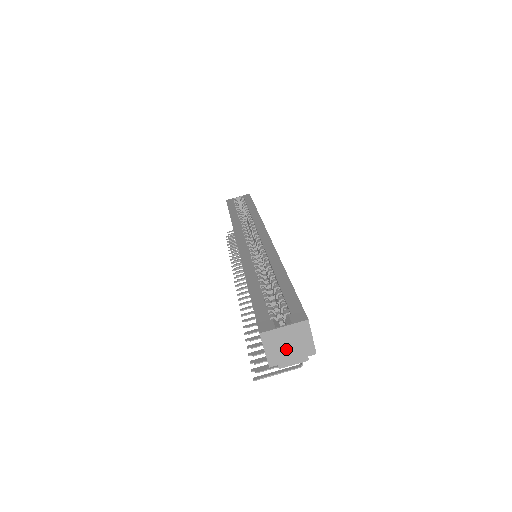
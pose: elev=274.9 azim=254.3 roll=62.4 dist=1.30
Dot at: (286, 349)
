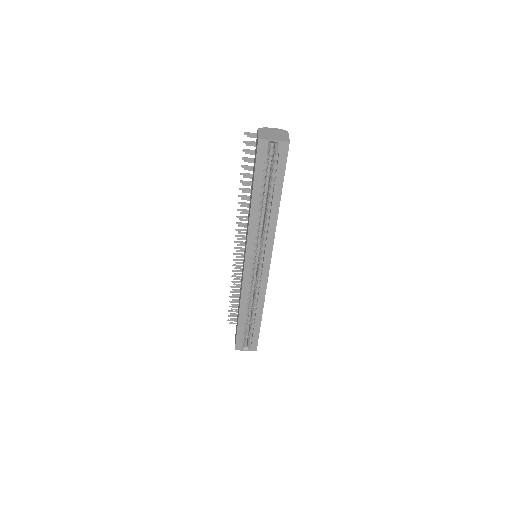
Dot at: occluded
